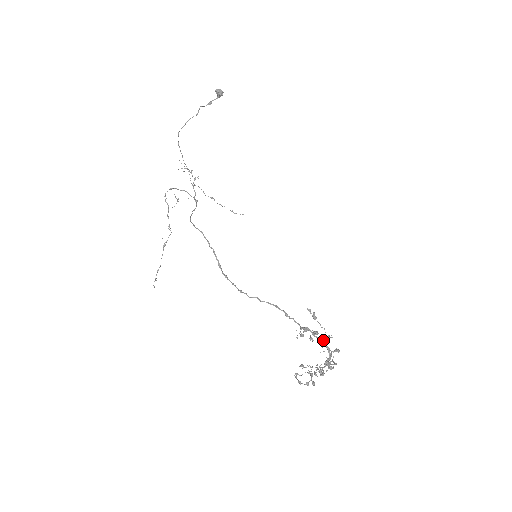
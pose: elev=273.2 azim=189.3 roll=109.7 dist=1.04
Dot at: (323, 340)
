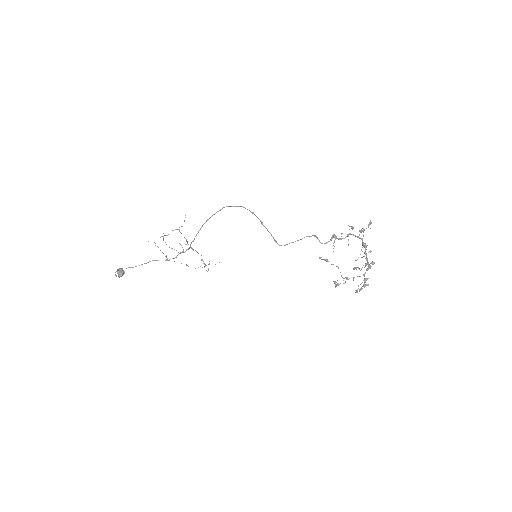
Dot at: occluded
